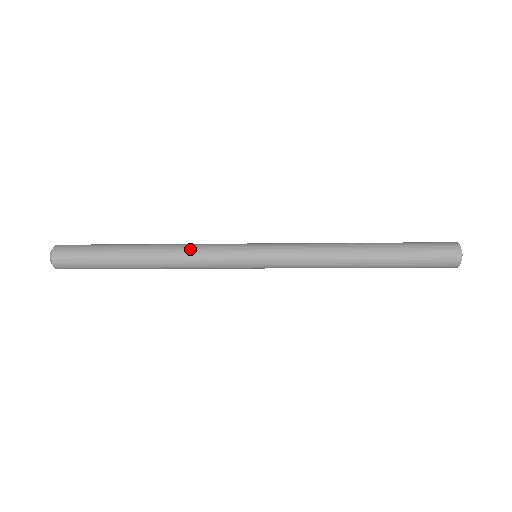
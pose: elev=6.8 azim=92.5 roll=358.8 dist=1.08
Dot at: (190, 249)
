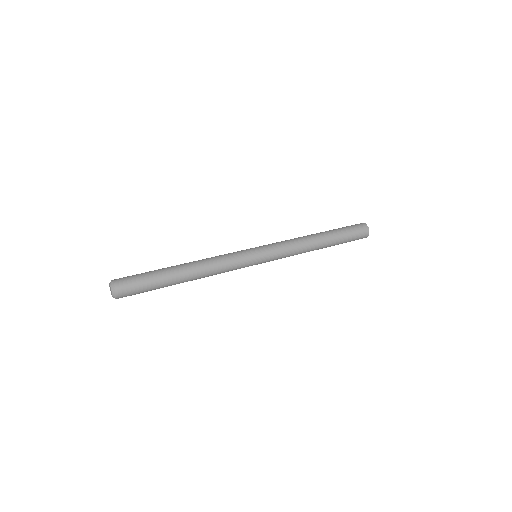
Dot at: (218, 269)
